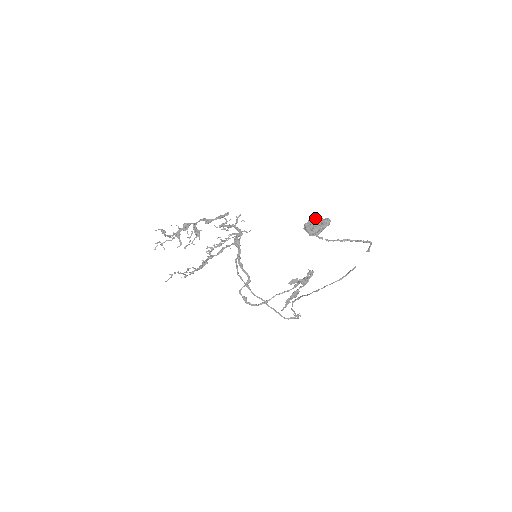
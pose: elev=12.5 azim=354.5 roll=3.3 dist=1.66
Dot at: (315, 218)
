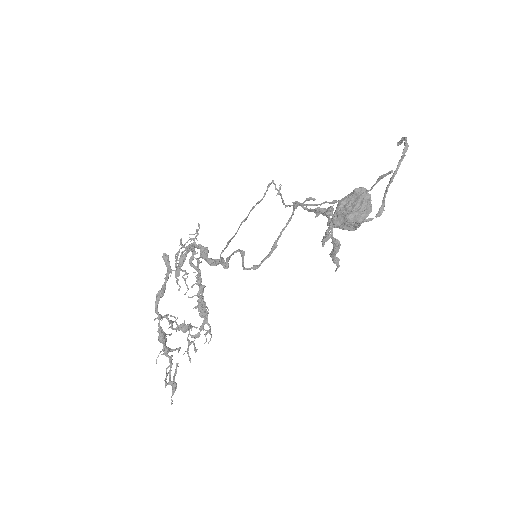
Dot at: (355, 217)
